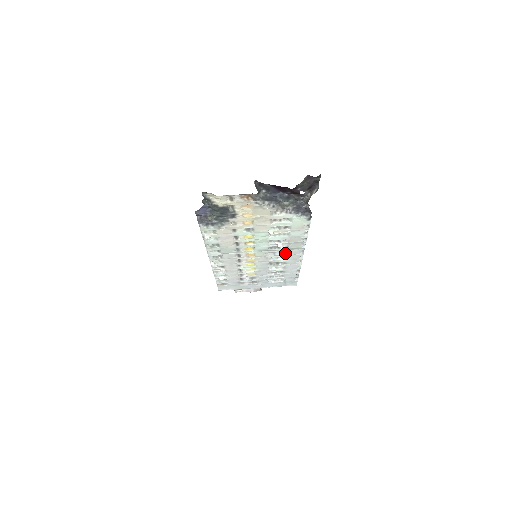
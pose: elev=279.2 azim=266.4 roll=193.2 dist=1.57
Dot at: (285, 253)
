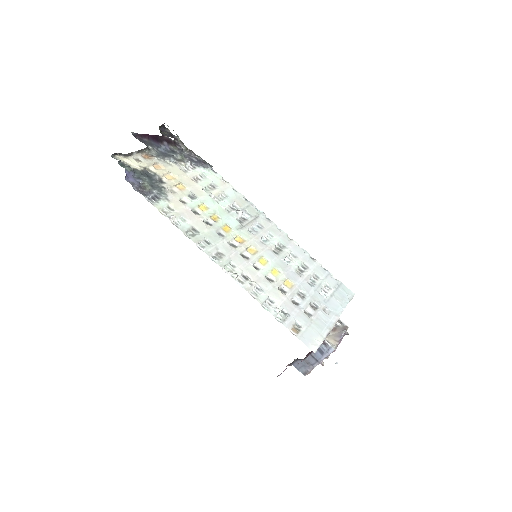
Dot at: (261, 228)
